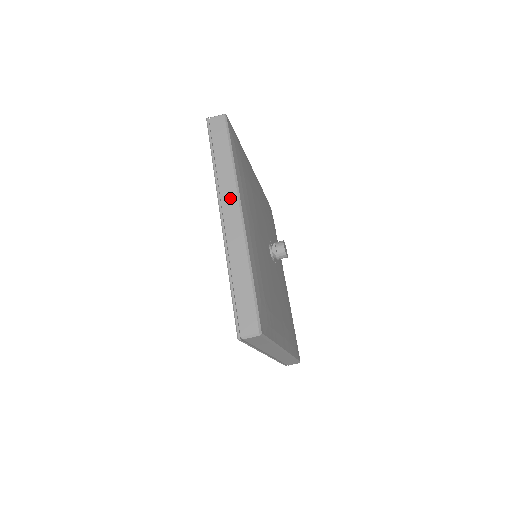
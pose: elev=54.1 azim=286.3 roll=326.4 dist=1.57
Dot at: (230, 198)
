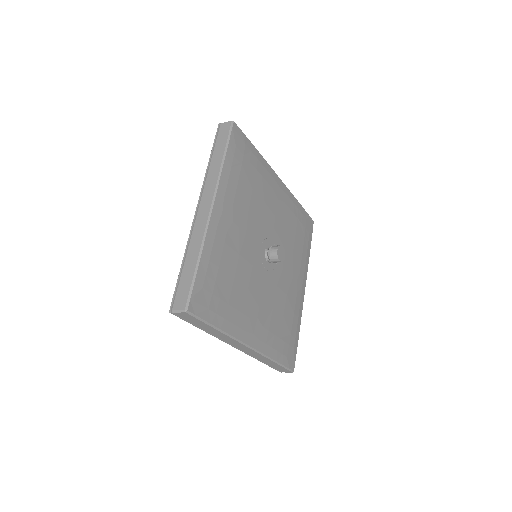
Dot at: (209, 192)
